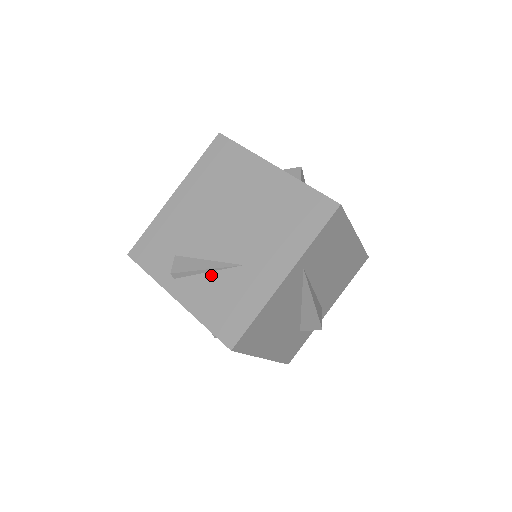
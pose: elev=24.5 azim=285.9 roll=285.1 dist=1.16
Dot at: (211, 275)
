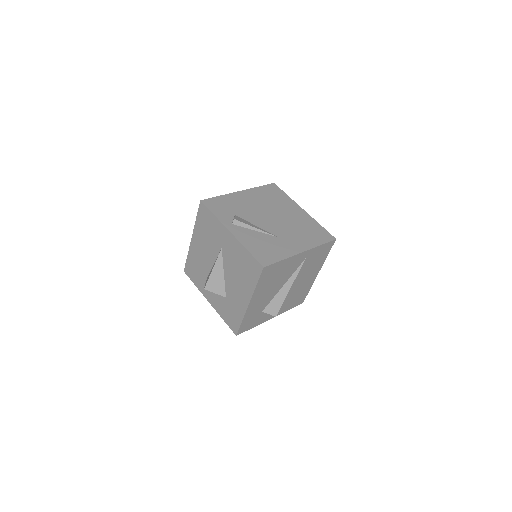
Dot at: (257, 233)
